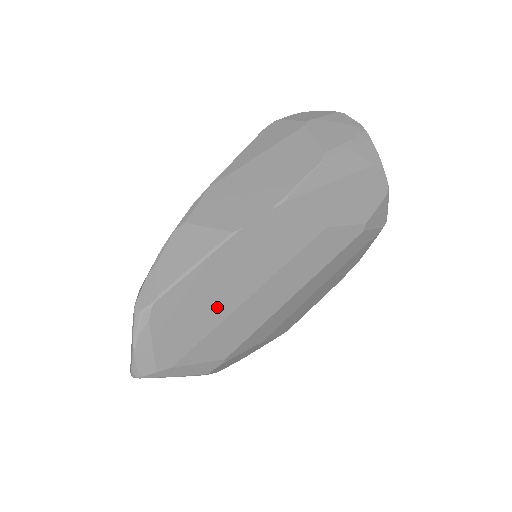
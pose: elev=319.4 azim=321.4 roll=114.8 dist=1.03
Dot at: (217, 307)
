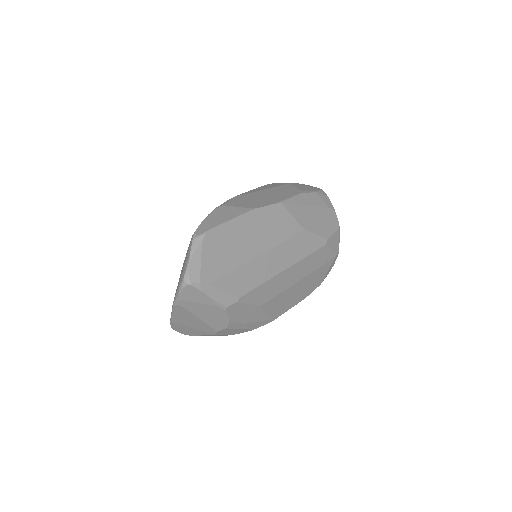
Dot at: (240, 253)
